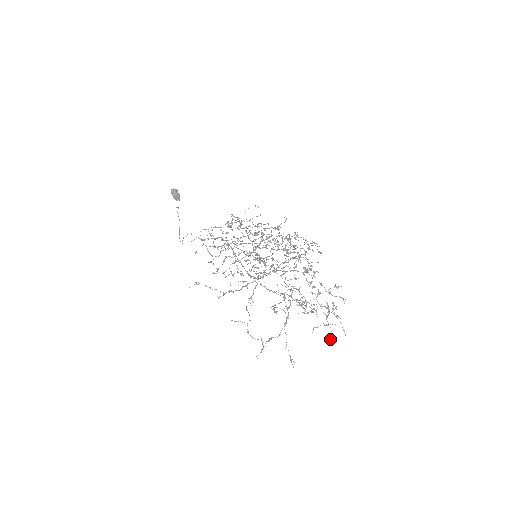
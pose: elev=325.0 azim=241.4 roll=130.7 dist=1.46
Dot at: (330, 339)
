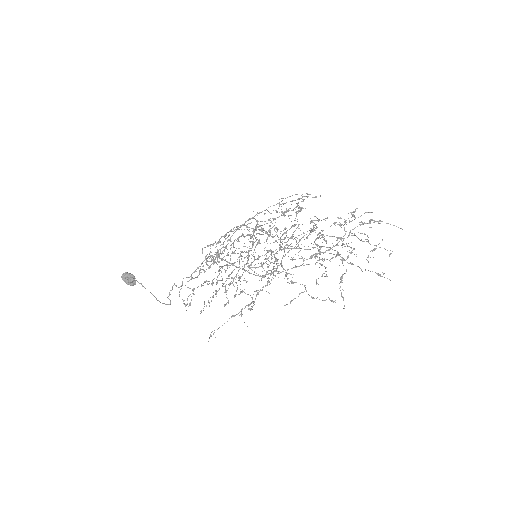
Dot at: (390, 254)
